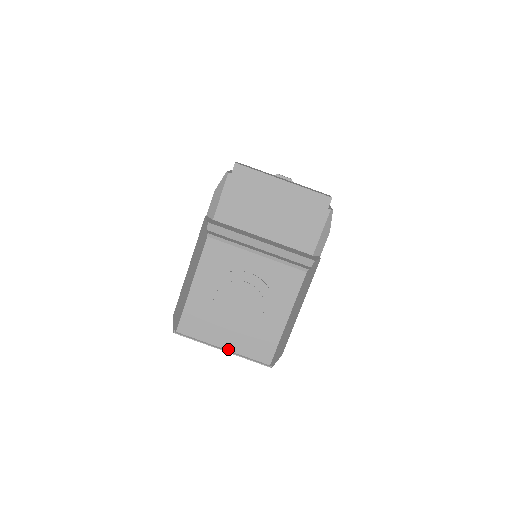
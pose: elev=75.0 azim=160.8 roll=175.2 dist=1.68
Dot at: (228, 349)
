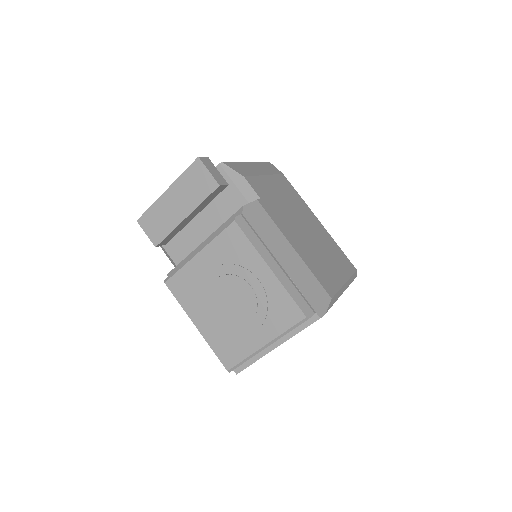
Dot at: (268, 342)
